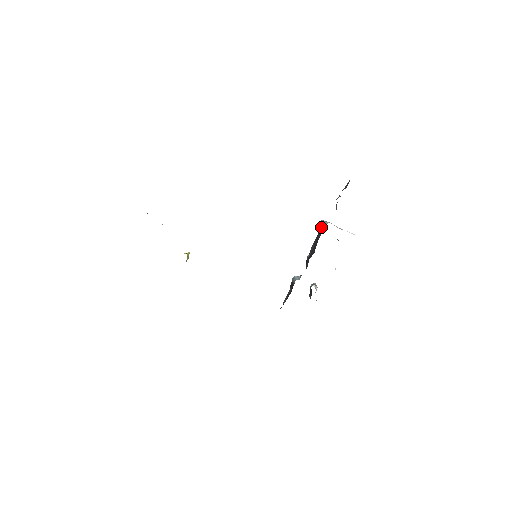
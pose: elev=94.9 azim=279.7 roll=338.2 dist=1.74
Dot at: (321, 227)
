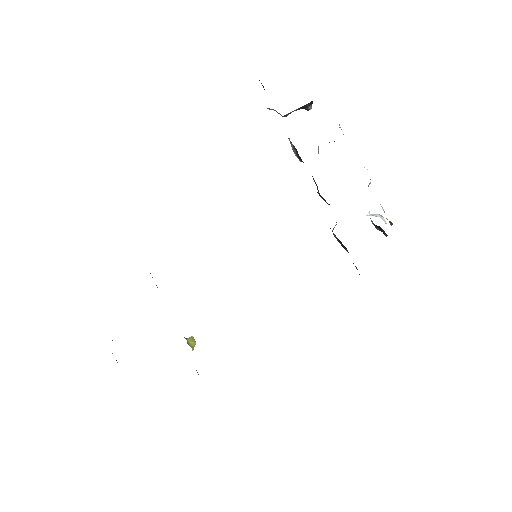
Dot at: (295, 153)
